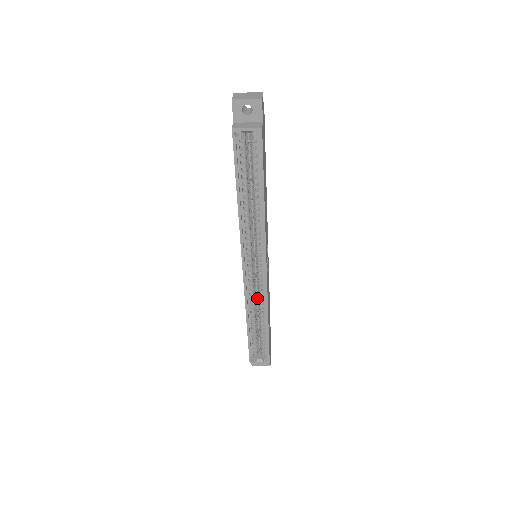
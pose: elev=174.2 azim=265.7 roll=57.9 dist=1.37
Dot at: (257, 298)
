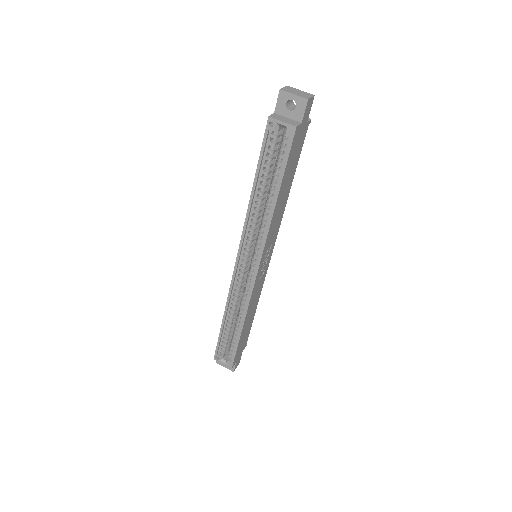
Dot at: occluded
